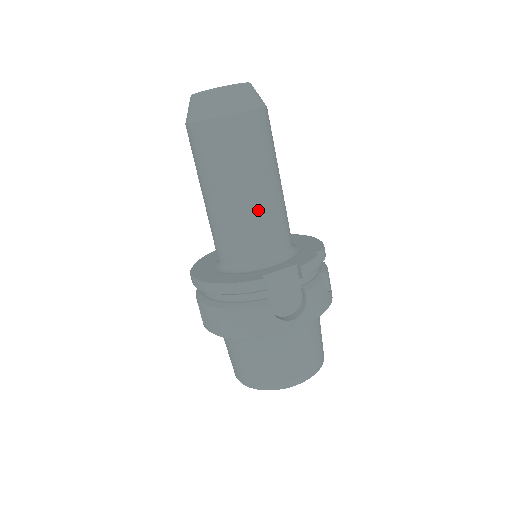
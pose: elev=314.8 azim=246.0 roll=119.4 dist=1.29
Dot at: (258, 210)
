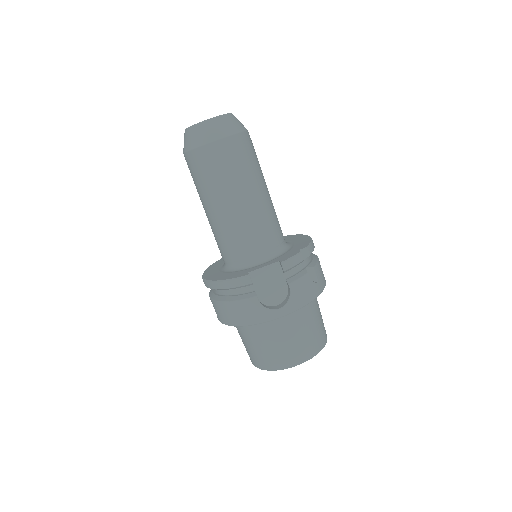
Dot at: (244, 218)
